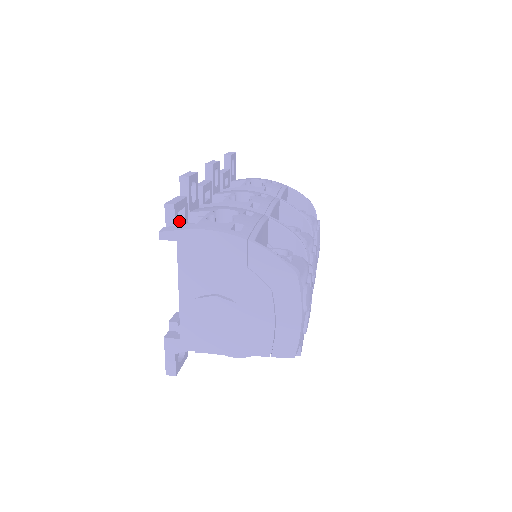
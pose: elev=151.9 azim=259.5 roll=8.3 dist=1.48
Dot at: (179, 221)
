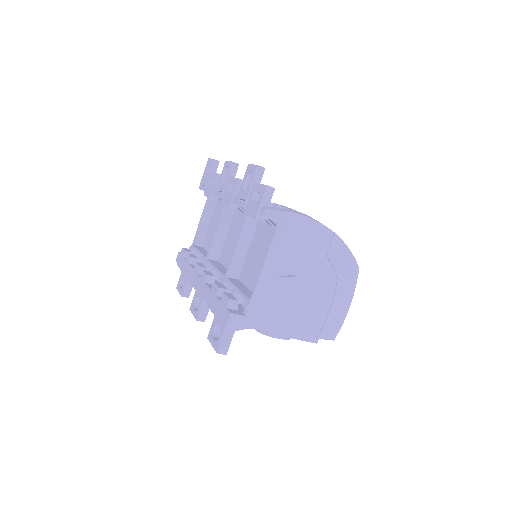
Dot at: occluded
